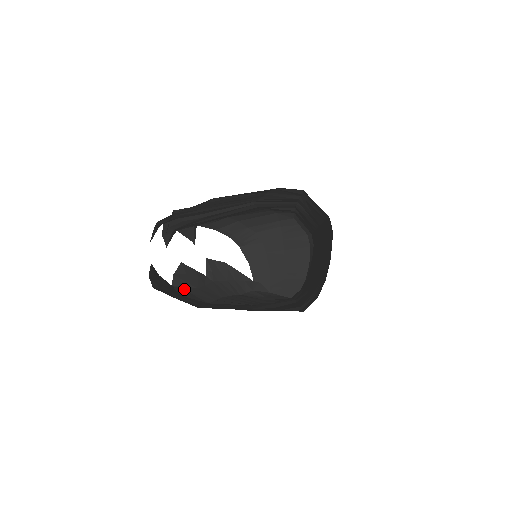
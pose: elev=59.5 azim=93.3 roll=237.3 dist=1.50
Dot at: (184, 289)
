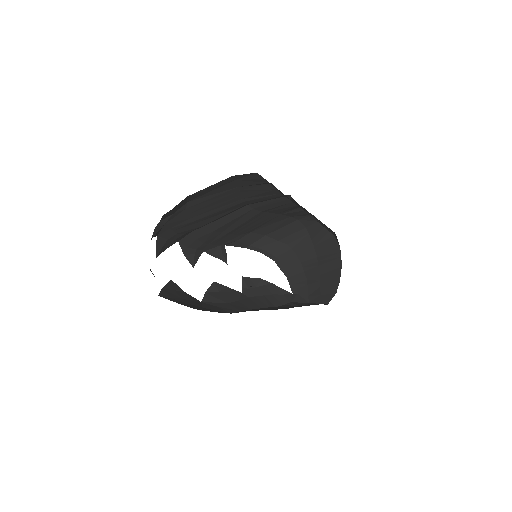
Dot at: (212, 304)
